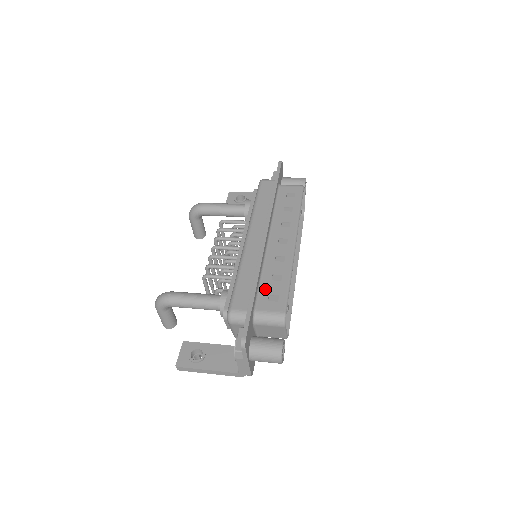
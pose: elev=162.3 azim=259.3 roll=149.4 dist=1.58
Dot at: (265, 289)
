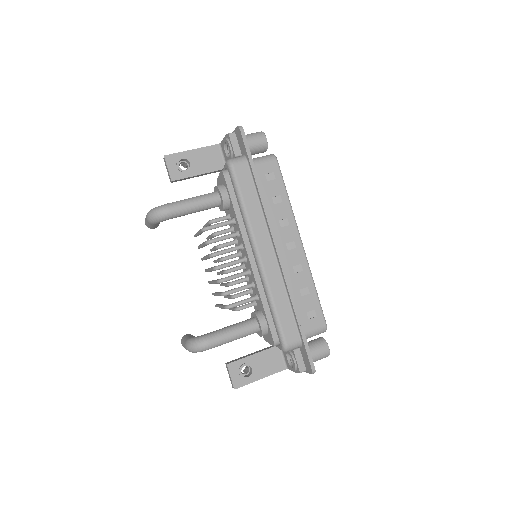
Dot at: (301, 308)
